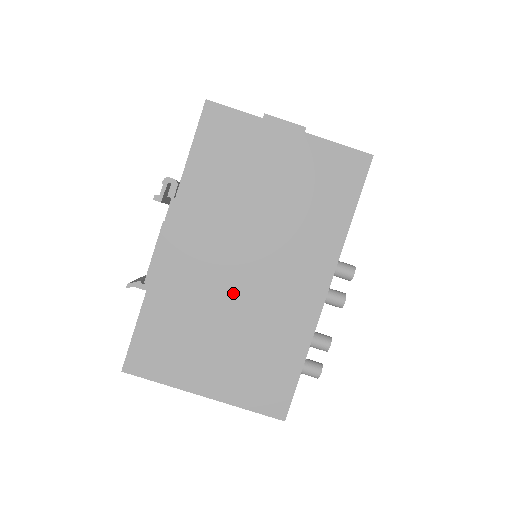
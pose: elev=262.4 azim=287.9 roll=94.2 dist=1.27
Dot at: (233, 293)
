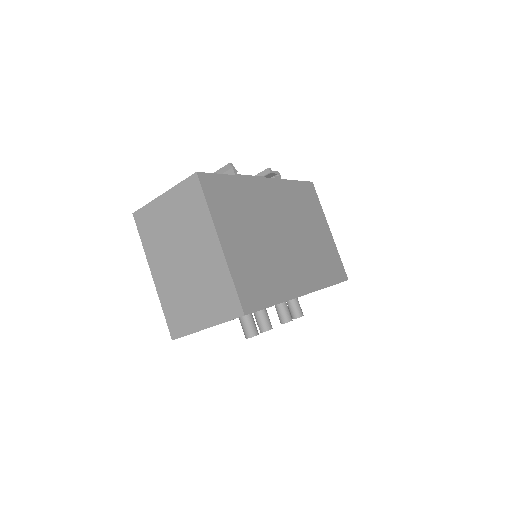
Dot at: (272, 234)
